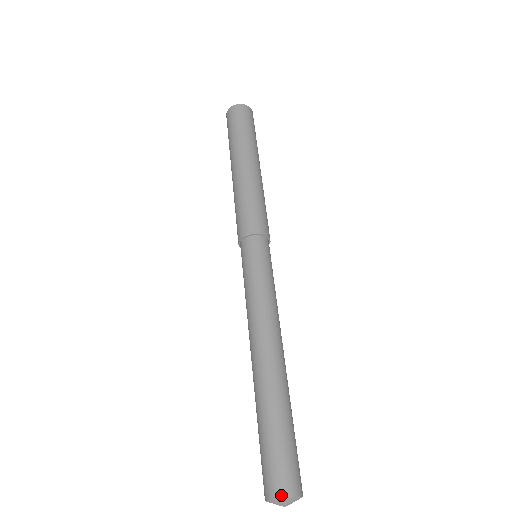
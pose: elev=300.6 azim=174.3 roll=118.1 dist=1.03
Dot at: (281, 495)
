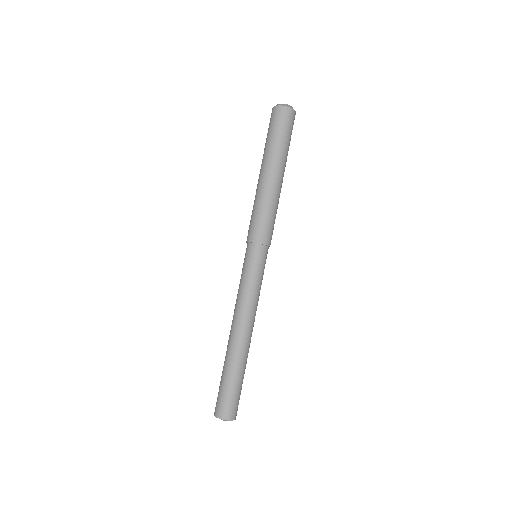
Dot at: (215, 414)
